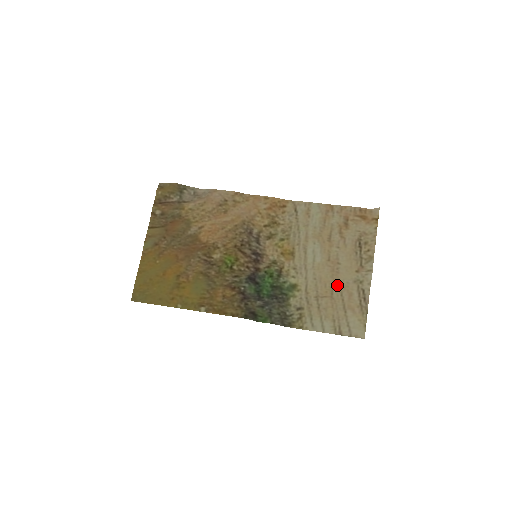
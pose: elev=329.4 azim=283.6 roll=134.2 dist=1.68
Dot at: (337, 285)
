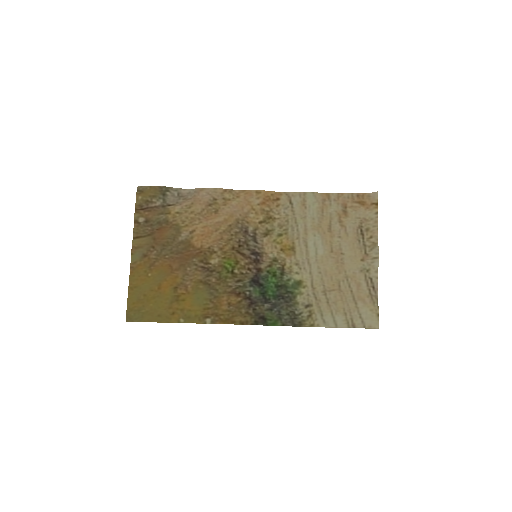
Dot at: (343, 276)
